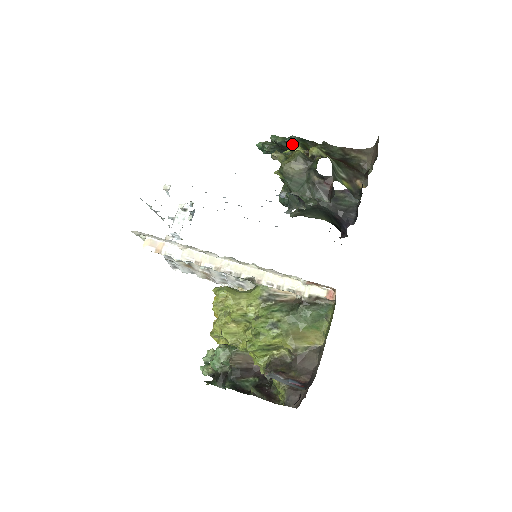
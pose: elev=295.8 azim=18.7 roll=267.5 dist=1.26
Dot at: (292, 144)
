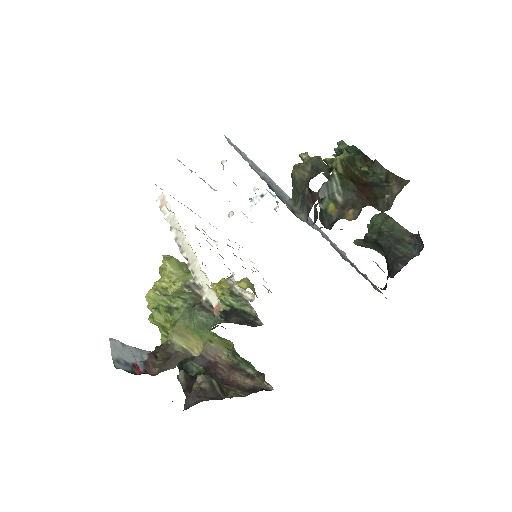
Dot at: occluded
